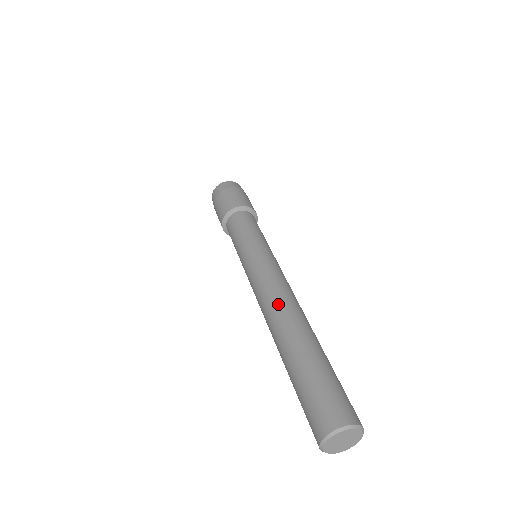
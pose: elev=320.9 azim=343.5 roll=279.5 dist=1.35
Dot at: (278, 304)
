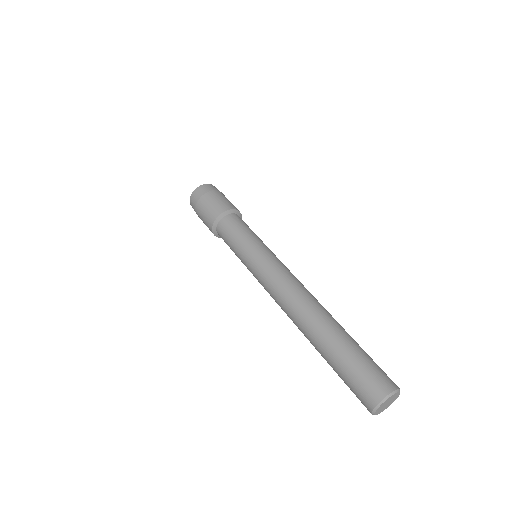
Dot at: (312, 296)
